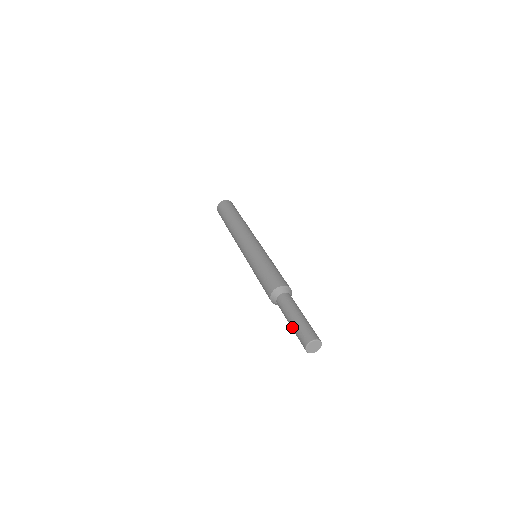
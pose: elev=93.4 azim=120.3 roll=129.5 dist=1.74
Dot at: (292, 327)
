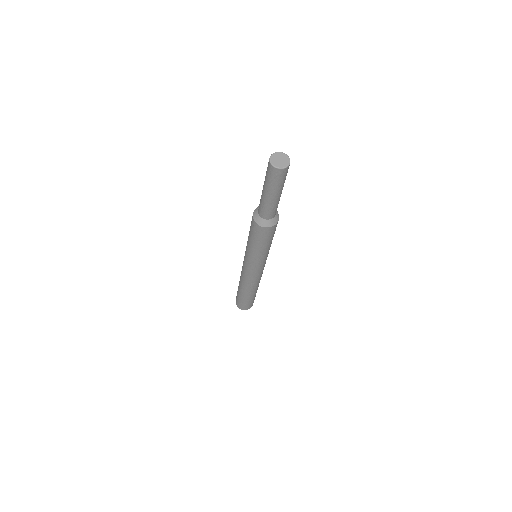
Dot at: (265, 187)
